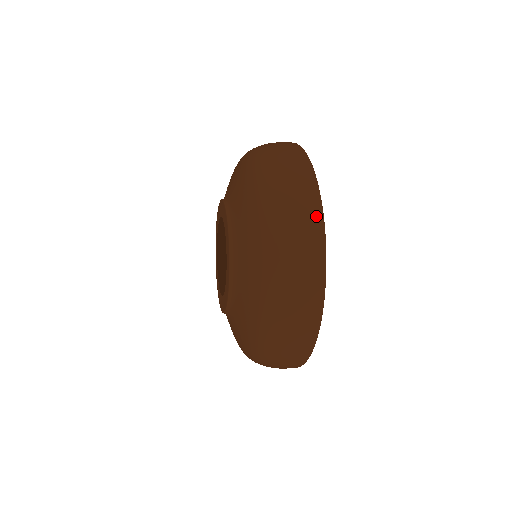
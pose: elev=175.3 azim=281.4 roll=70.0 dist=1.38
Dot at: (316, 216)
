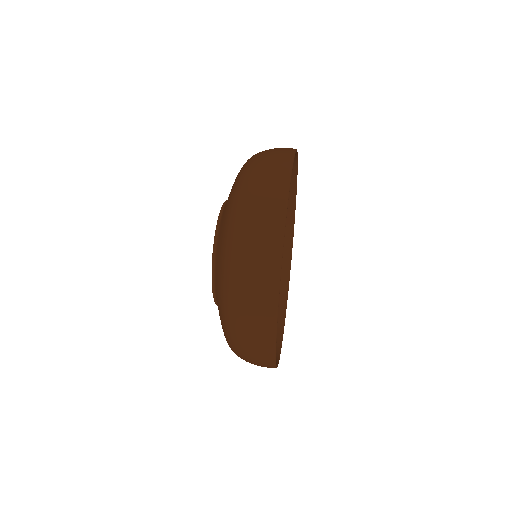
Dot at: (278, 212)
